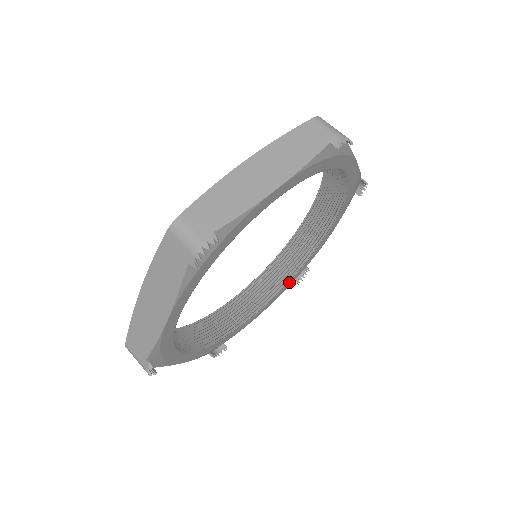
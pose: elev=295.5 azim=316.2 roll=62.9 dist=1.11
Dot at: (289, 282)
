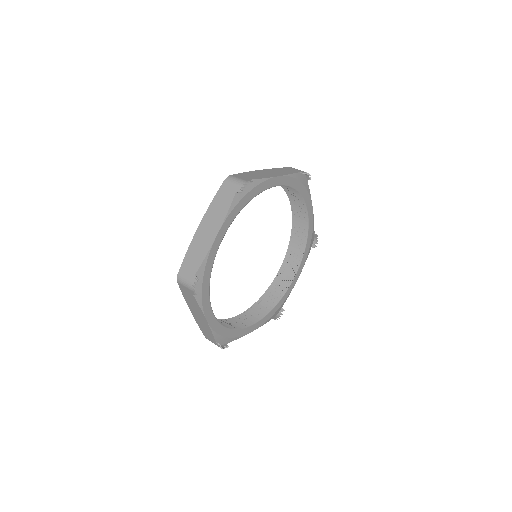
Dot at: (305, 251)
